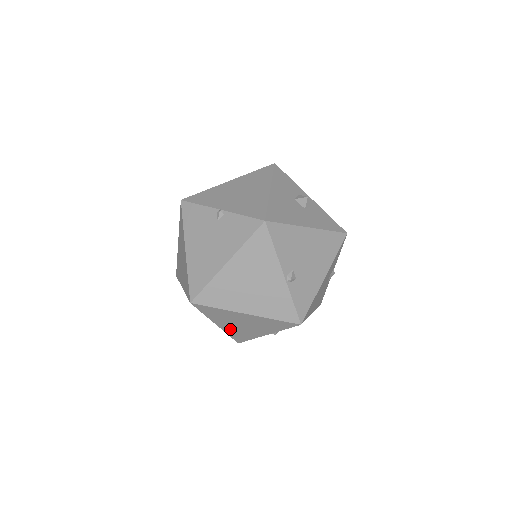
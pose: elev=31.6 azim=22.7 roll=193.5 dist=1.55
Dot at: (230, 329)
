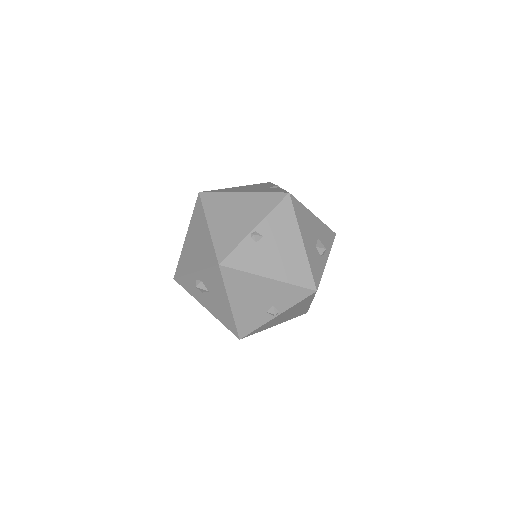
Dot at: (186, 249)
